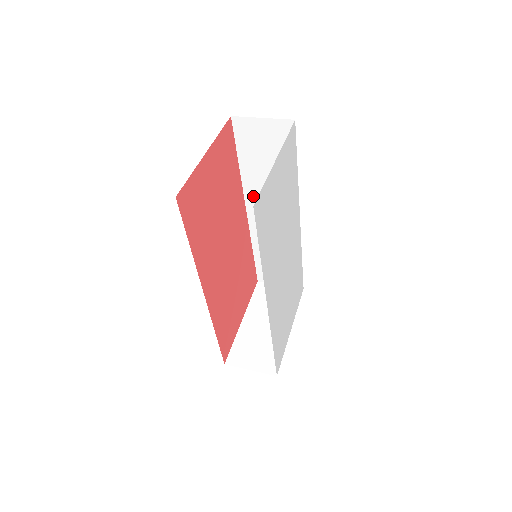
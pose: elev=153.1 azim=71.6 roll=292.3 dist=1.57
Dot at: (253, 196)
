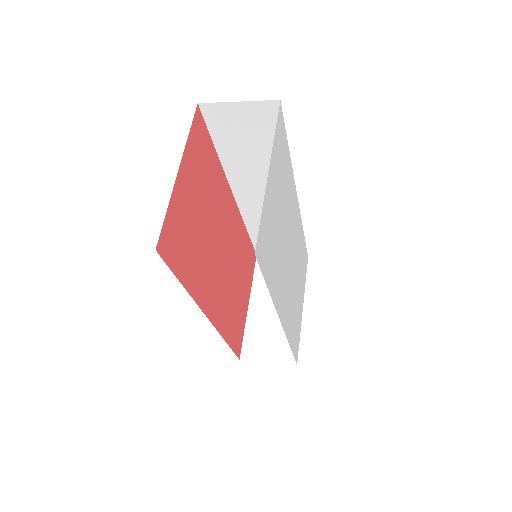
Dot at: (239, 181)
